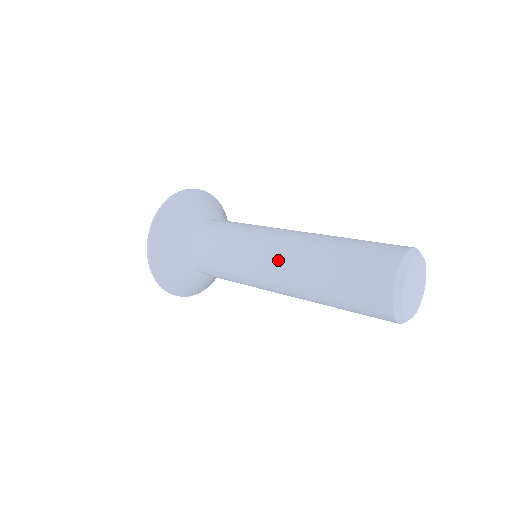
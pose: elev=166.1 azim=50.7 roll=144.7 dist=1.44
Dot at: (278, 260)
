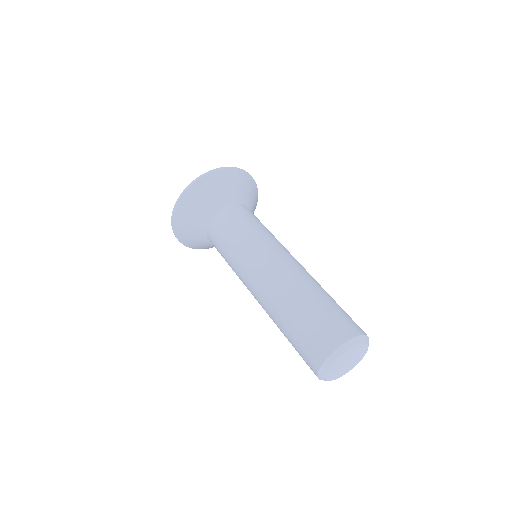
Dot at: occluded
